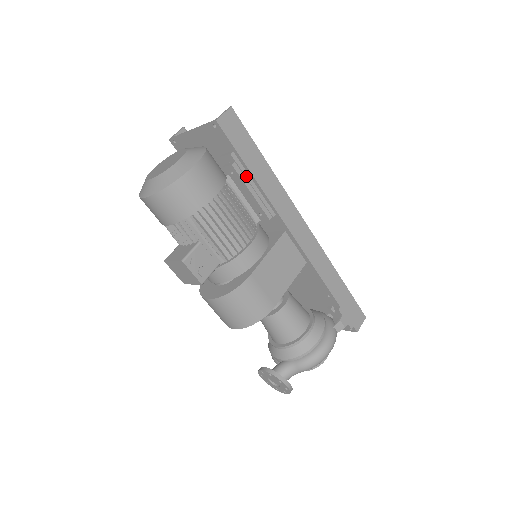
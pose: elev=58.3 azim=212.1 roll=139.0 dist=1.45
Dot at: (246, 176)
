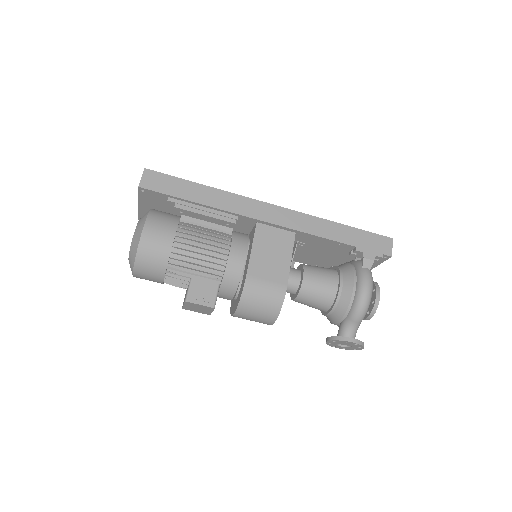
Dot at: (192, 207)
